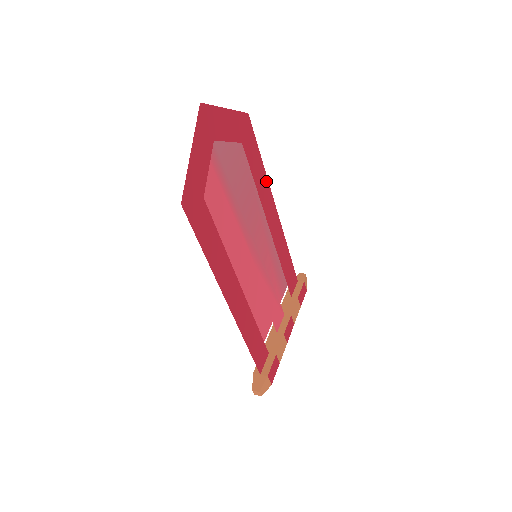
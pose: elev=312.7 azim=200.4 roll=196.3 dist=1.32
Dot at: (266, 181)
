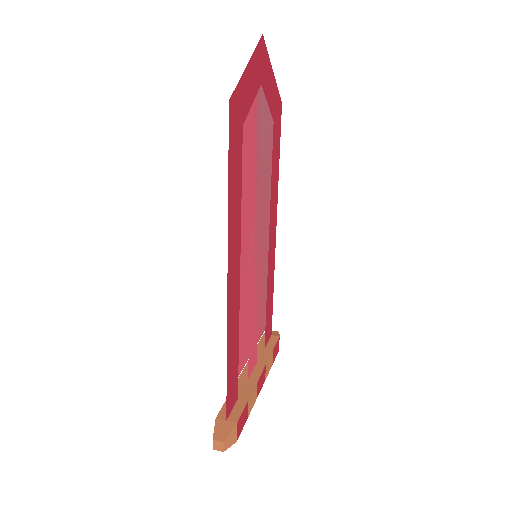
Dot at: (277, 188)
